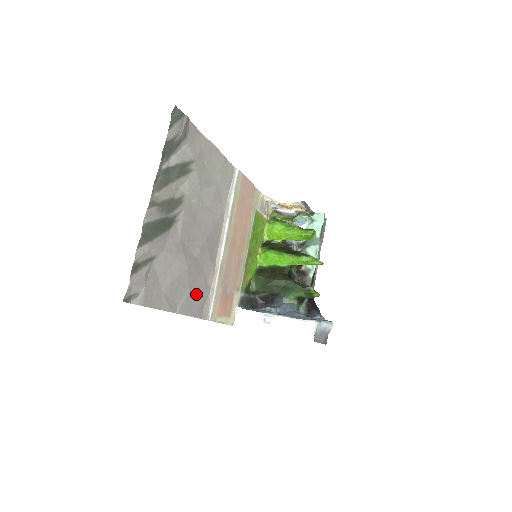
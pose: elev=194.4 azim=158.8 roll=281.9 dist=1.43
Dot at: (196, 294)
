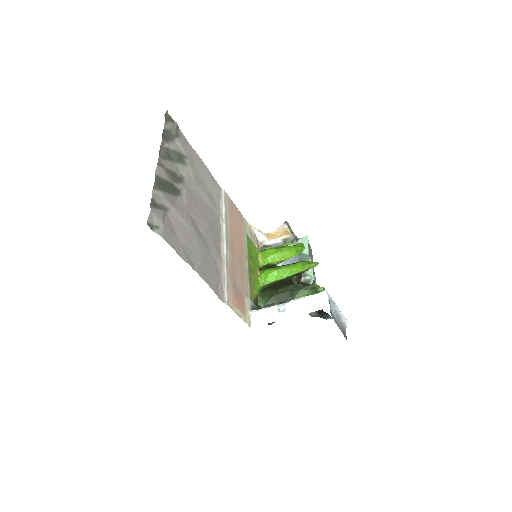
Dot at: (209, 269)
